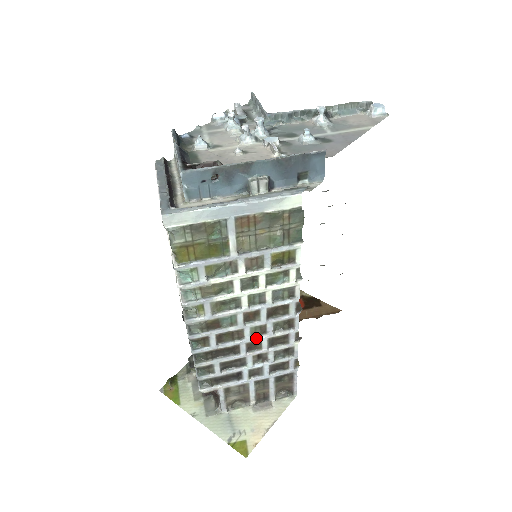
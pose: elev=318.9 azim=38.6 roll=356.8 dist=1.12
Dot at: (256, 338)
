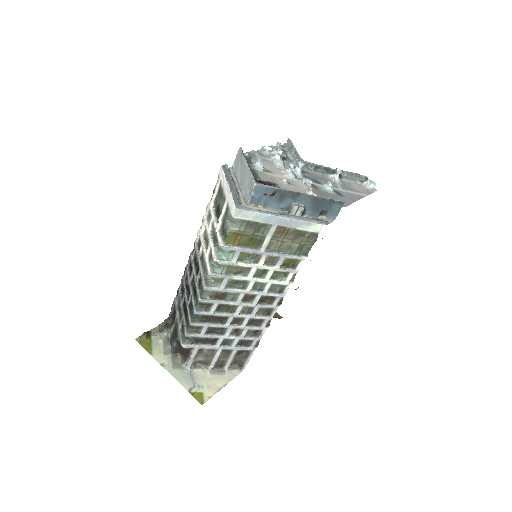
Dot at: (242, 315)
